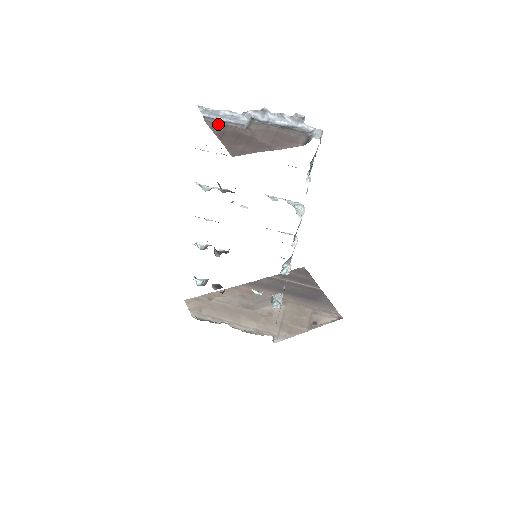
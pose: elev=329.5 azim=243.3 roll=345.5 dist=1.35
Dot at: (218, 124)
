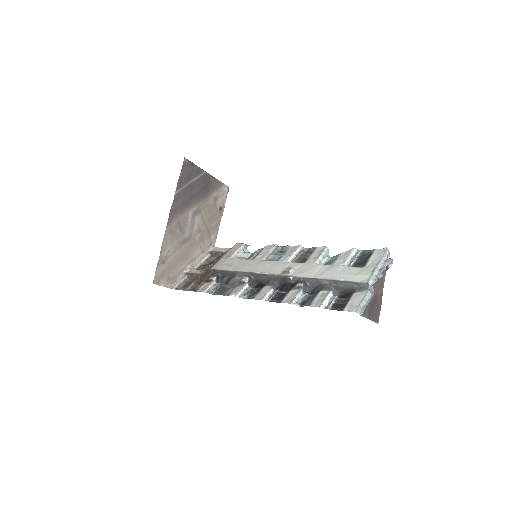
Dot at: (365, 309)
